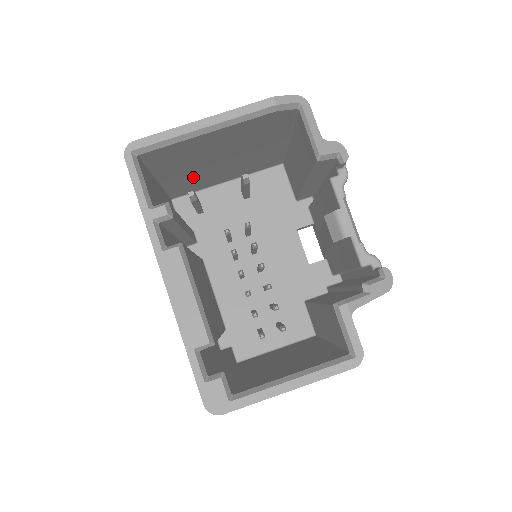
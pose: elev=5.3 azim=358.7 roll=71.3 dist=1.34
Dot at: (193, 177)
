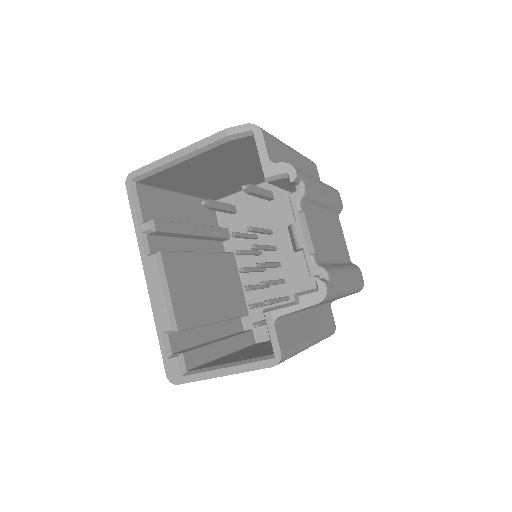
Dot at: (213, 187)
